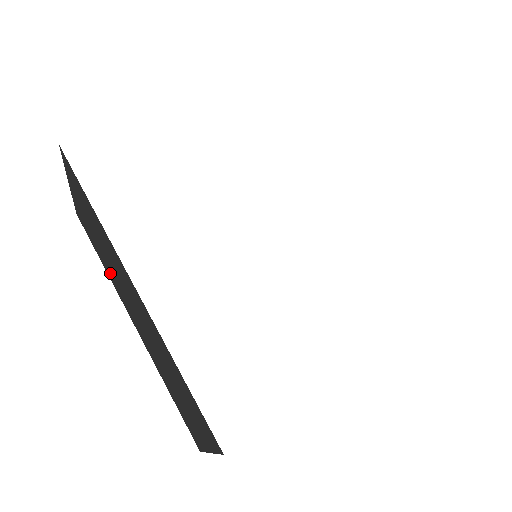
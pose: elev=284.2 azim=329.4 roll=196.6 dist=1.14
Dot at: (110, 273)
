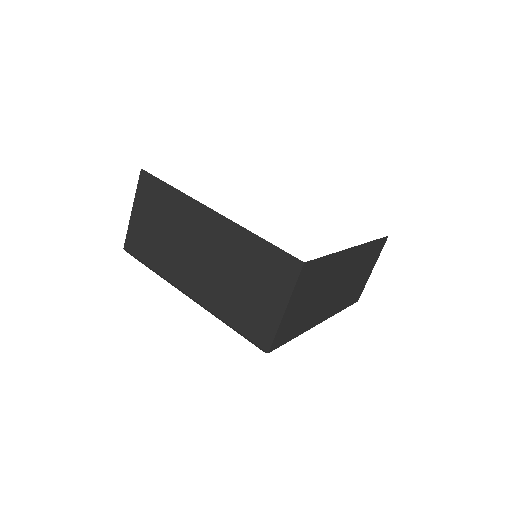
Dot at: (166, 261)
